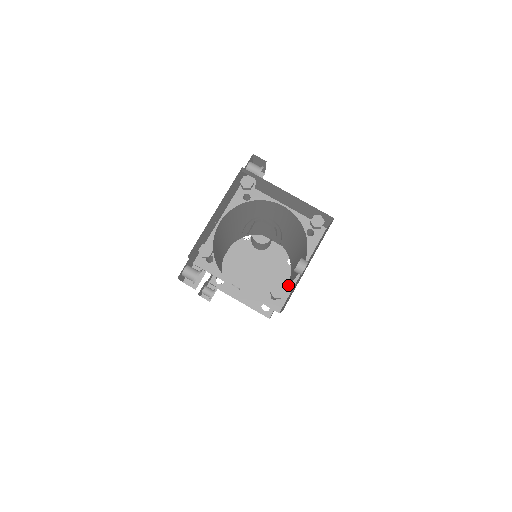
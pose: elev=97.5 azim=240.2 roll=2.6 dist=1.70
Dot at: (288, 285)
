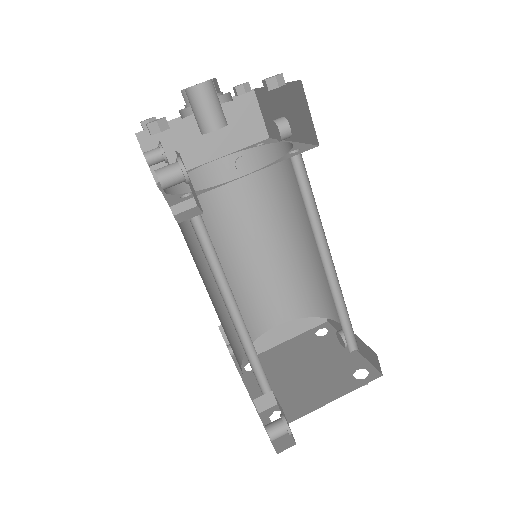
Dot at: (294, 146)
